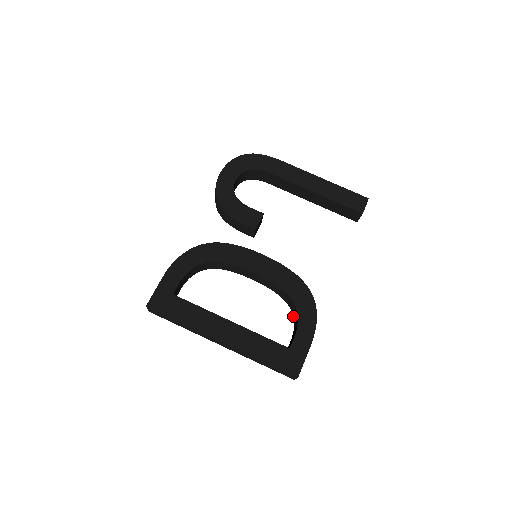
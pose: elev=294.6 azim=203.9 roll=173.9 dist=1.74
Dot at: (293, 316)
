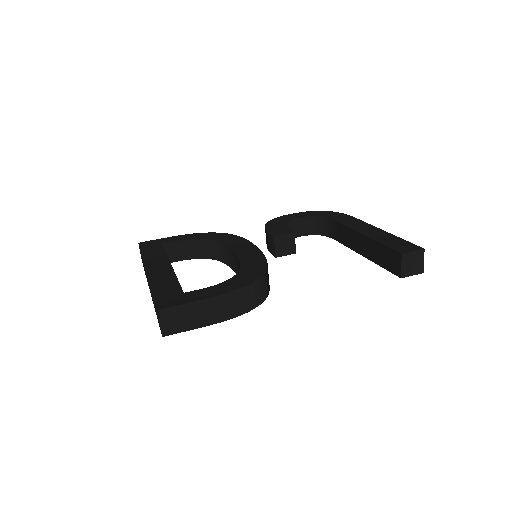
Dot at: occluded
